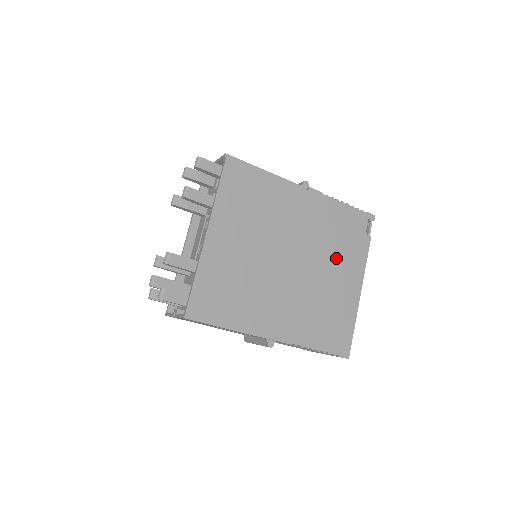
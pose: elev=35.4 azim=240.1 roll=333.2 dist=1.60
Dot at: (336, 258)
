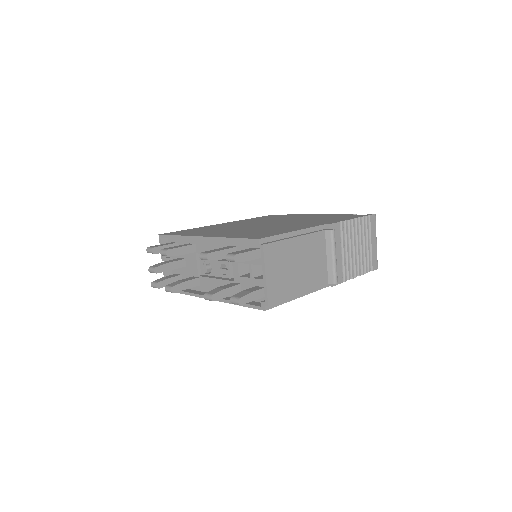
Dot at: occluded
